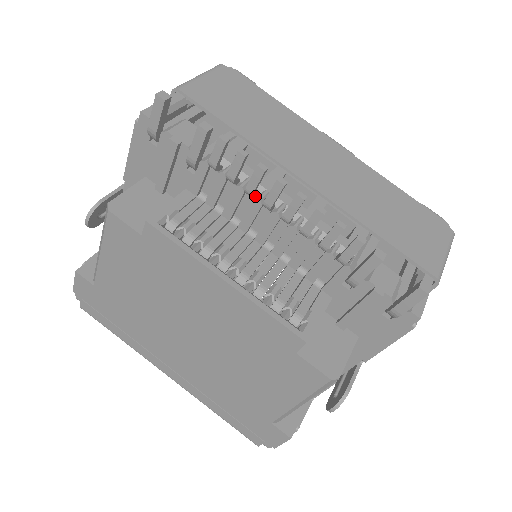
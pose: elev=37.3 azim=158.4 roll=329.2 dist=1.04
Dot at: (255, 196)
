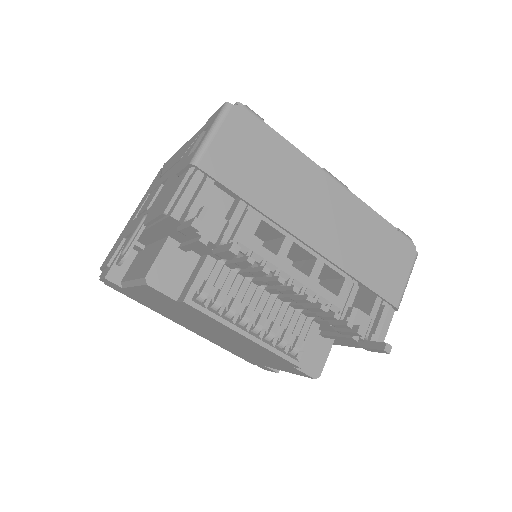
Dot at: (270, 276)
